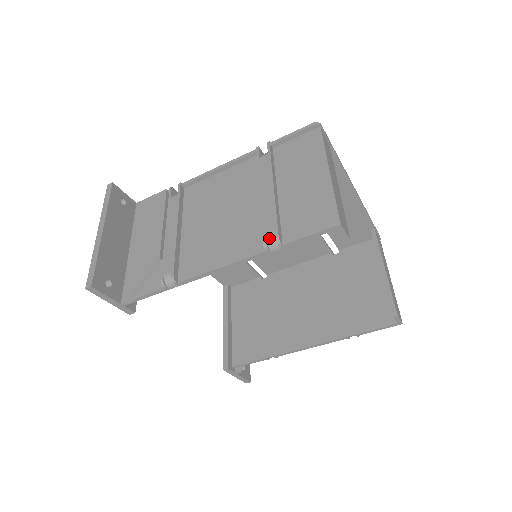
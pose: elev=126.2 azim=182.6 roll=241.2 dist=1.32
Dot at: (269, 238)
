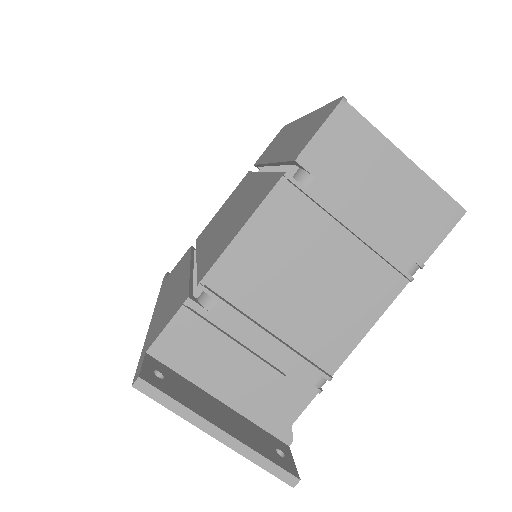
Dot at: (412, 271)
